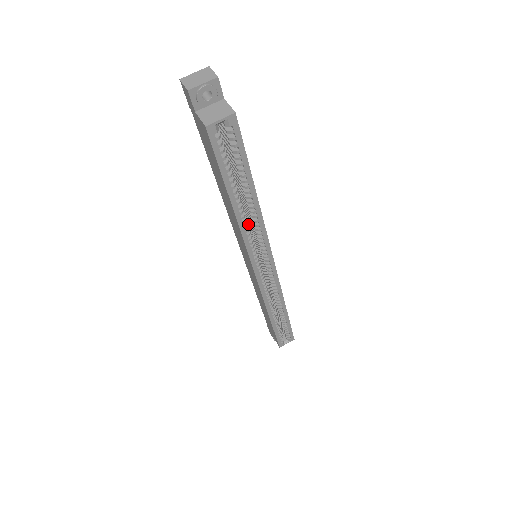
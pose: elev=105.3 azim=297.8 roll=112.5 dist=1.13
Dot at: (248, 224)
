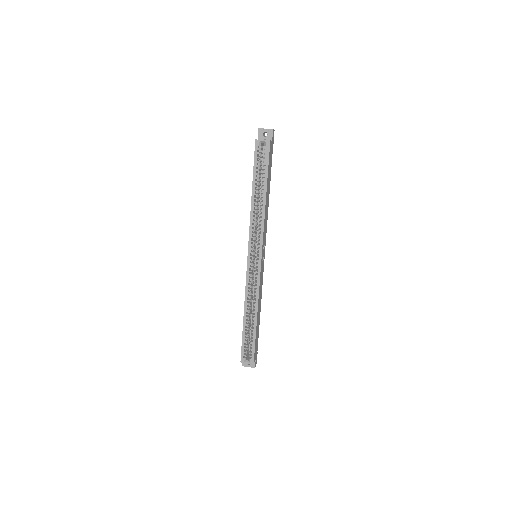
Dot at: (257, 219)
